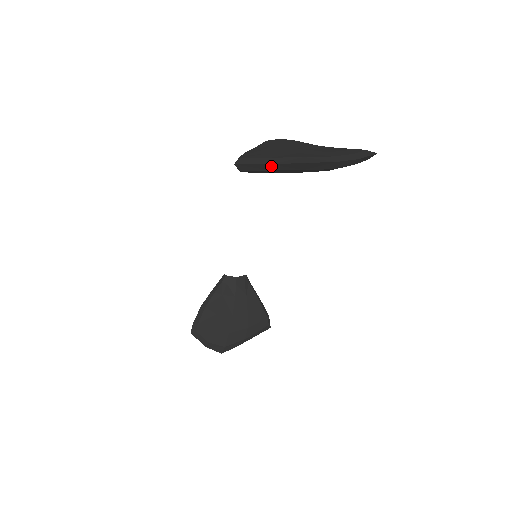
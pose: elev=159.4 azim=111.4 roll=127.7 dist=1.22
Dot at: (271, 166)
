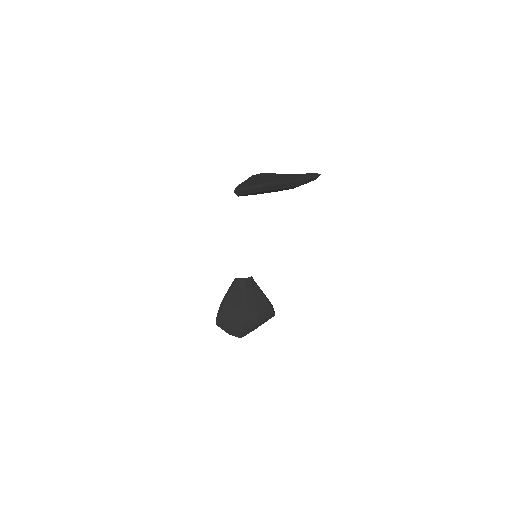
Dot at: (256, 190)
